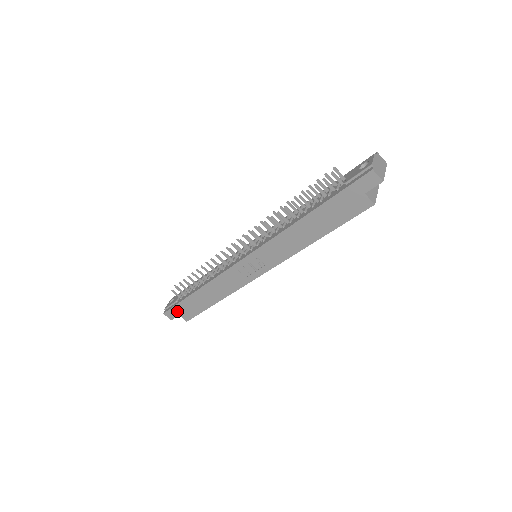
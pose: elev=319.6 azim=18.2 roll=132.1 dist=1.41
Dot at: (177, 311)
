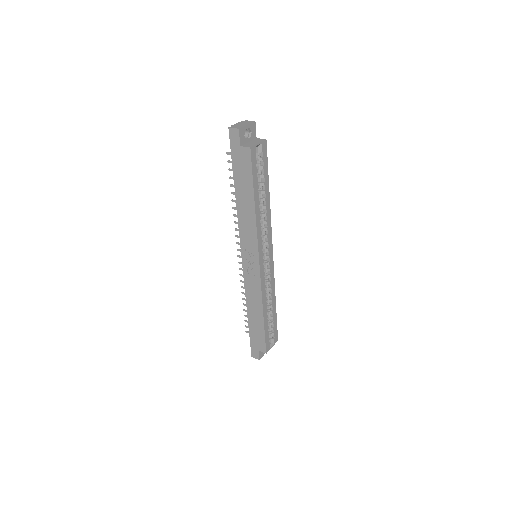
Dot at: (255, 347)
